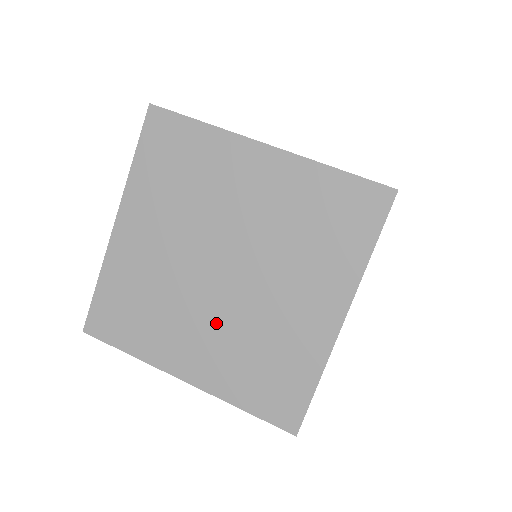
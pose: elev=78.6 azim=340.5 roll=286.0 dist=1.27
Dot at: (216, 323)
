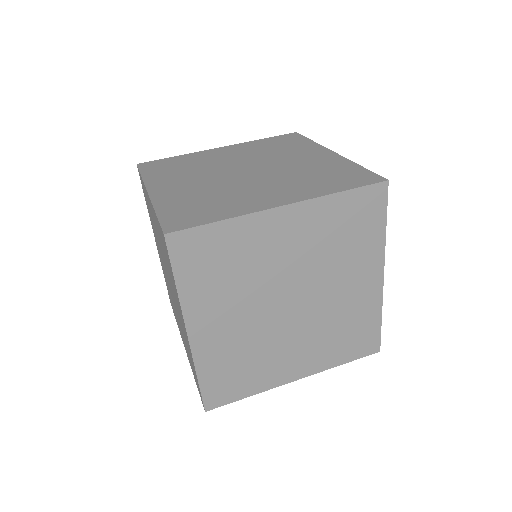
Dot at: (208, 183)
